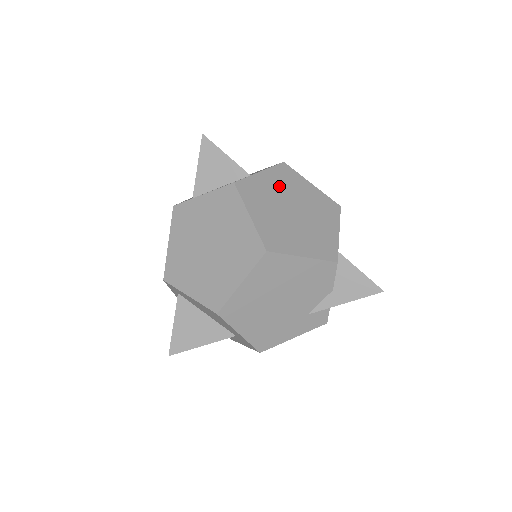
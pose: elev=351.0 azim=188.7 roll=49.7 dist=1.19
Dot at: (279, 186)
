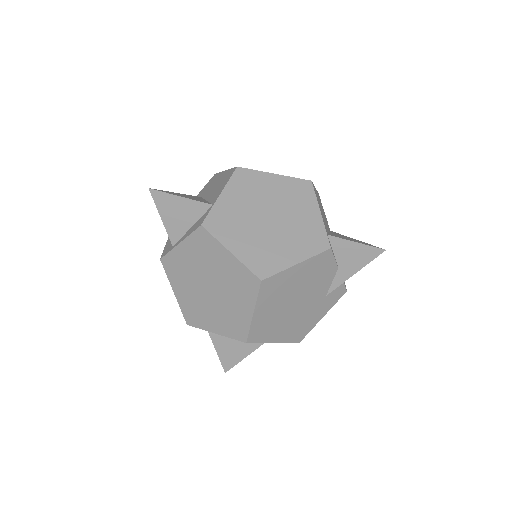
Dot at: (244, 199)
